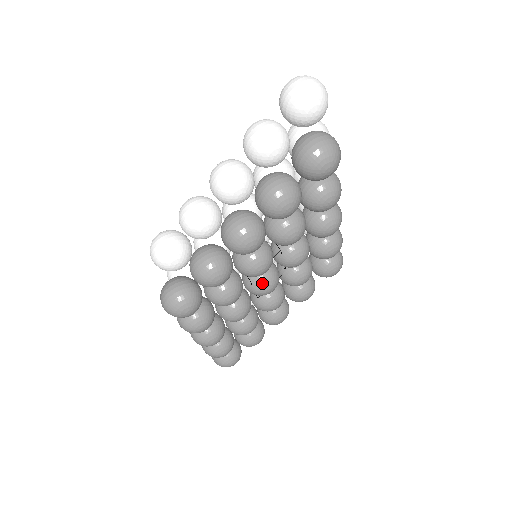
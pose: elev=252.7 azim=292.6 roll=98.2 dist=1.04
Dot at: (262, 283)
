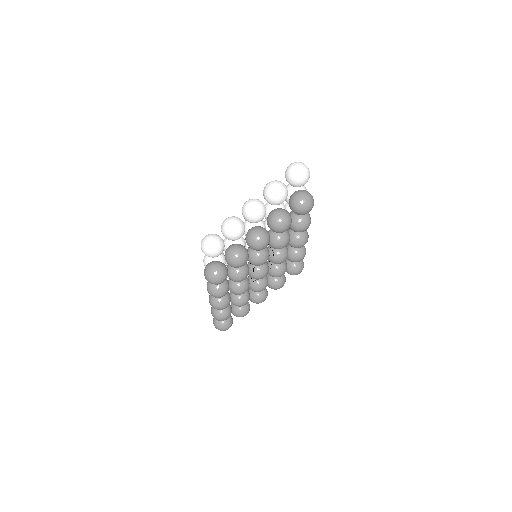
Dot at: (260, 271)
